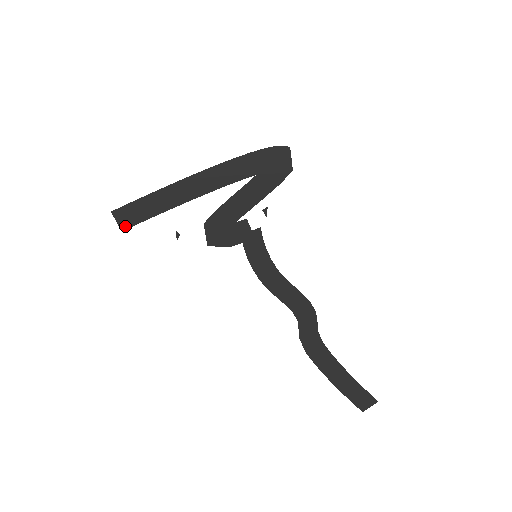
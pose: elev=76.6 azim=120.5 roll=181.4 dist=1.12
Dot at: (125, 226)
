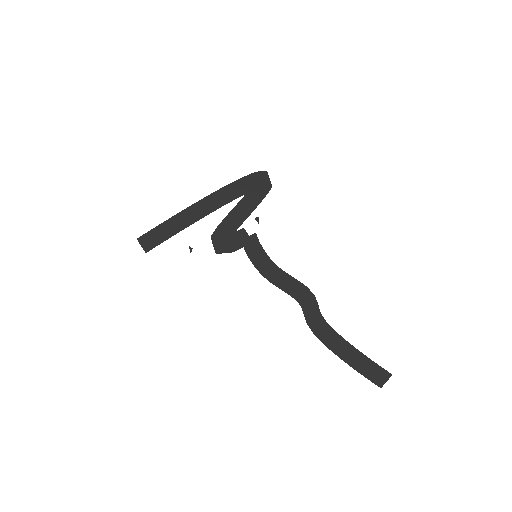
Dot at: (148, 248)
